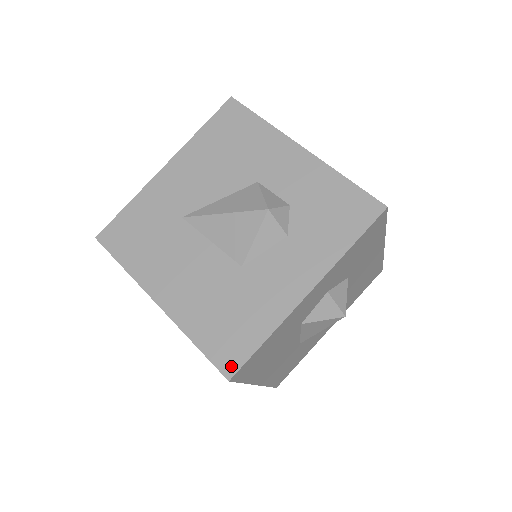
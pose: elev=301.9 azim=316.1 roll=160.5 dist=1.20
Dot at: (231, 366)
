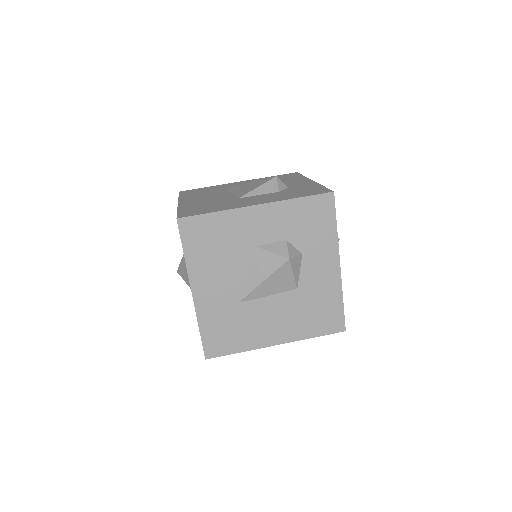
Dot at: (340, 326)
